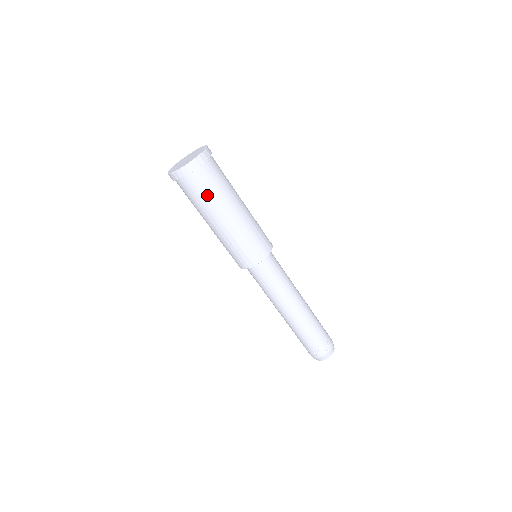
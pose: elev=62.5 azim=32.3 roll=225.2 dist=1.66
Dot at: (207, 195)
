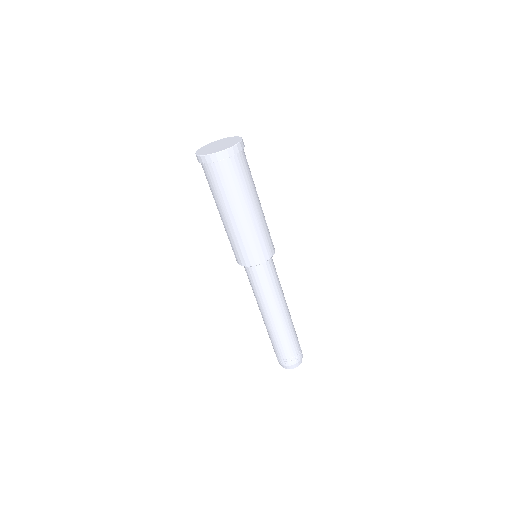
Dot at: (233, 186)
